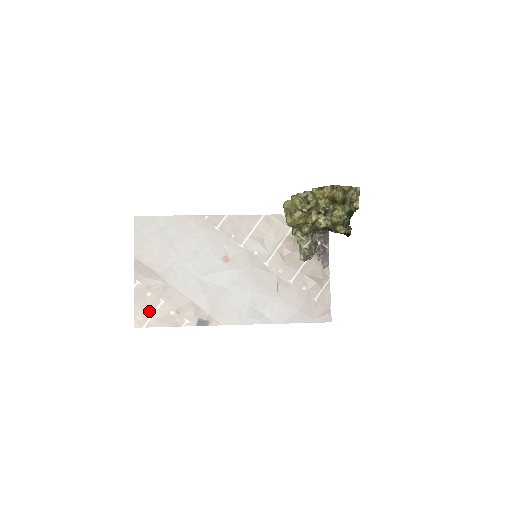
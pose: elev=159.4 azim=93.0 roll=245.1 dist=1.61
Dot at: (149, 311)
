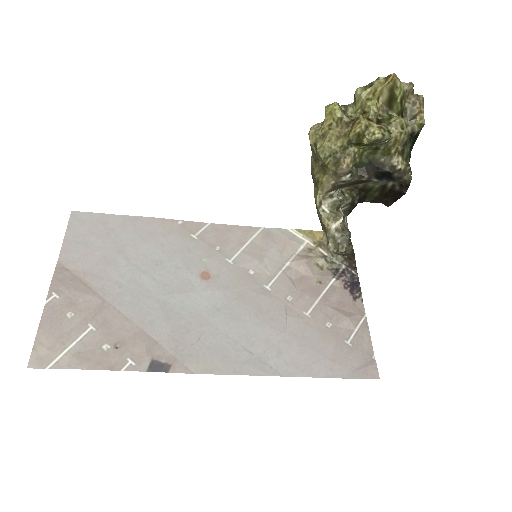
Dot at: (64, 341)
